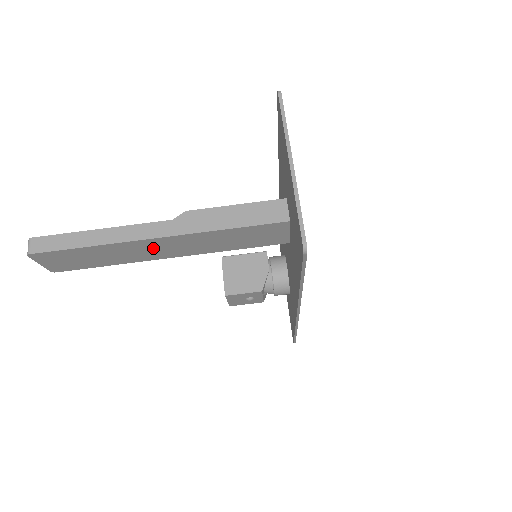
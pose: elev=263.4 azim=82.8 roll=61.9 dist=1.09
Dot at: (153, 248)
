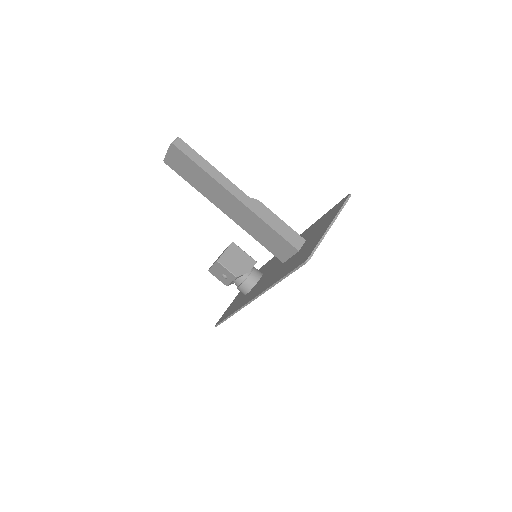
Dot at: (226, 200)
